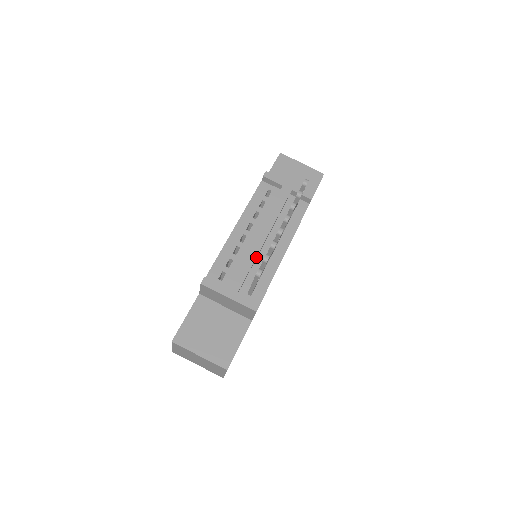
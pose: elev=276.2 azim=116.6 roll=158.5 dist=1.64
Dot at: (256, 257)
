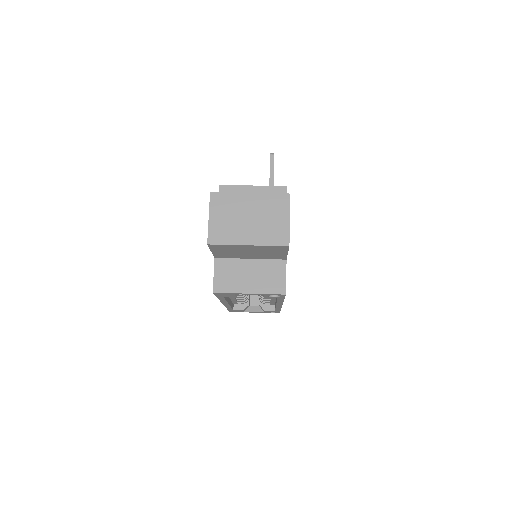
Dot at: occluded
